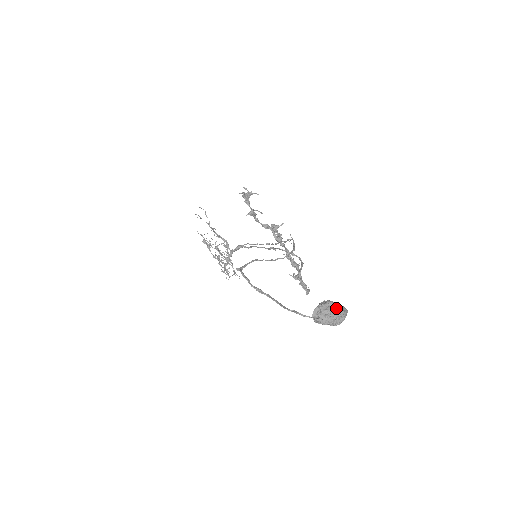
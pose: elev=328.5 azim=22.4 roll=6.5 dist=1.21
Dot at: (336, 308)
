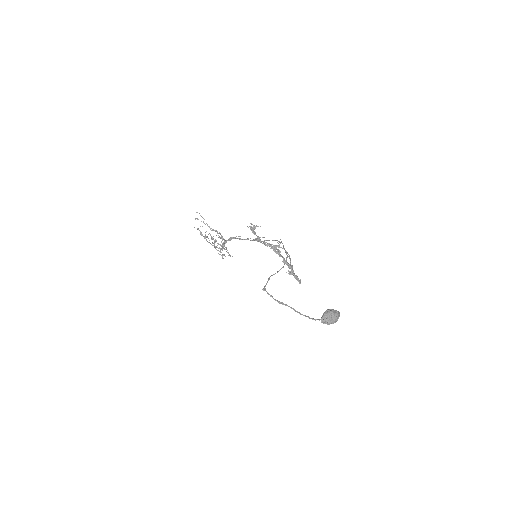
Dot at: (334, 314)
